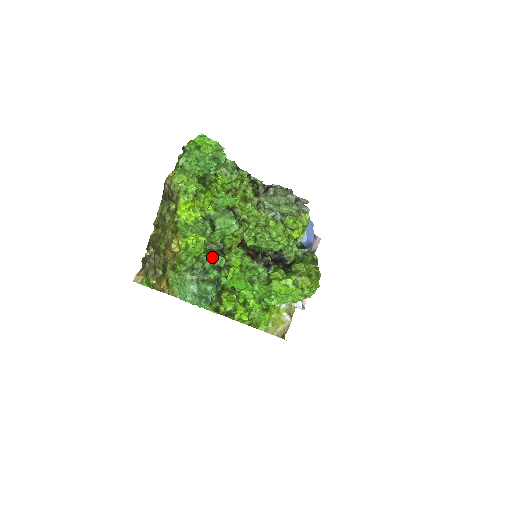
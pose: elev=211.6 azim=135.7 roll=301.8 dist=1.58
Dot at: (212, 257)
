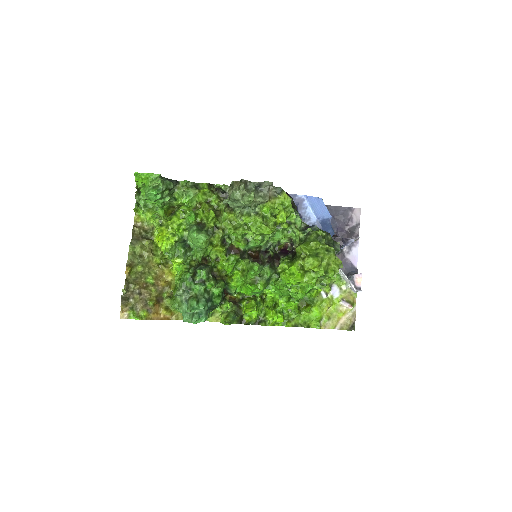
Dot at: (188, 274)
